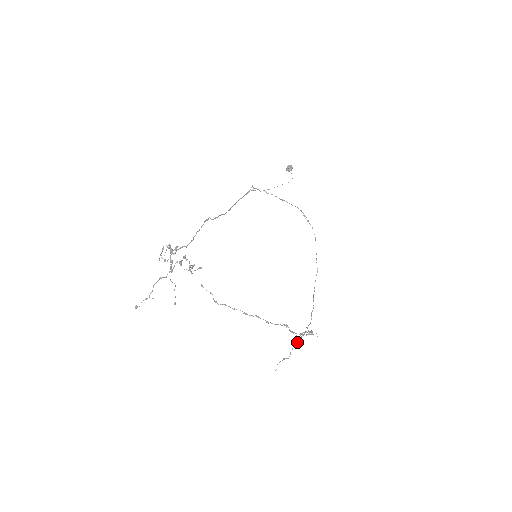
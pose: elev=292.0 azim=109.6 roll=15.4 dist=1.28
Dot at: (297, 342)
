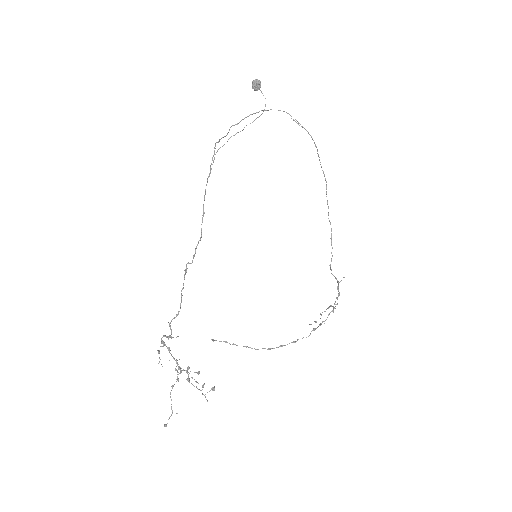
Dot at: occluded
